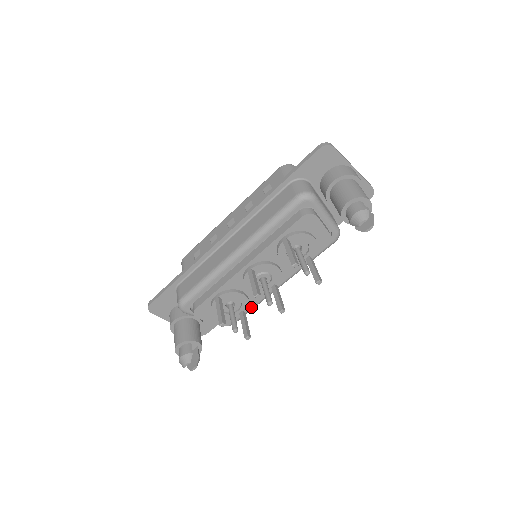
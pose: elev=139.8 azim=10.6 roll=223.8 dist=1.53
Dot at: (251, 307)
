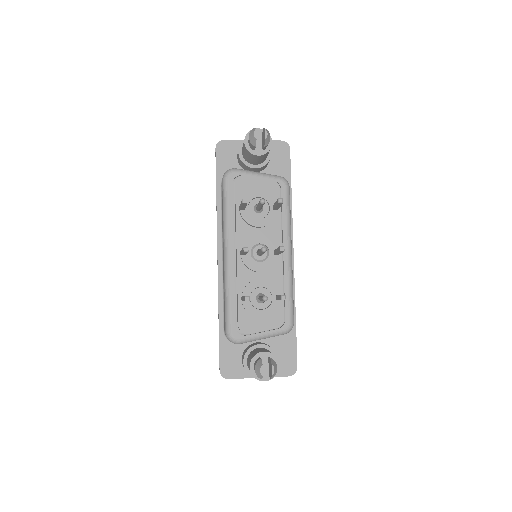
Dot at: (282, 289)
